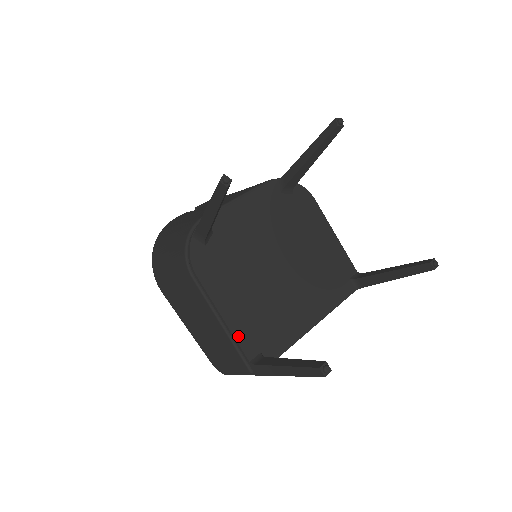
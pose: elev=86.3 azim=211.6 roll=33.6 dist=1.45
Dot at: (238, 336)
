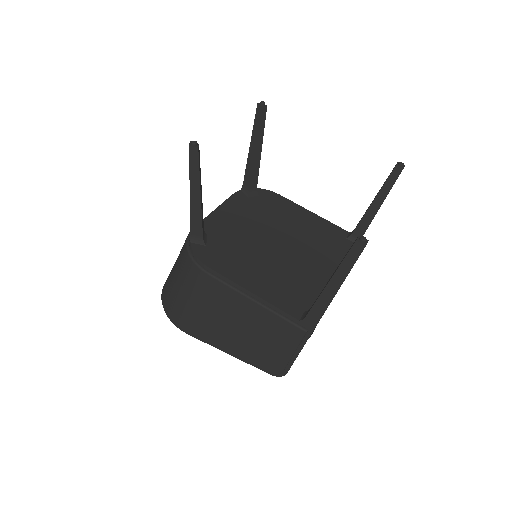
Dot at: (276, 303)
